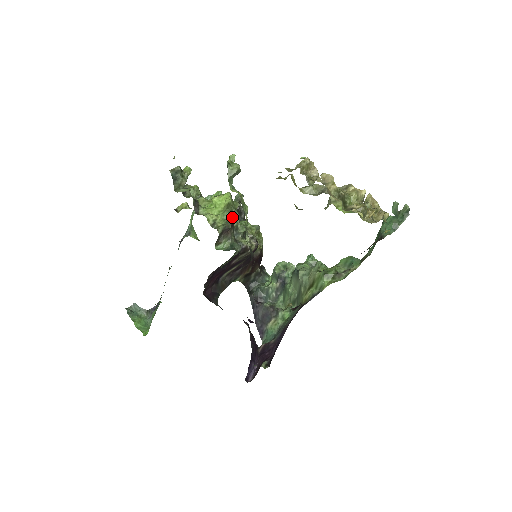
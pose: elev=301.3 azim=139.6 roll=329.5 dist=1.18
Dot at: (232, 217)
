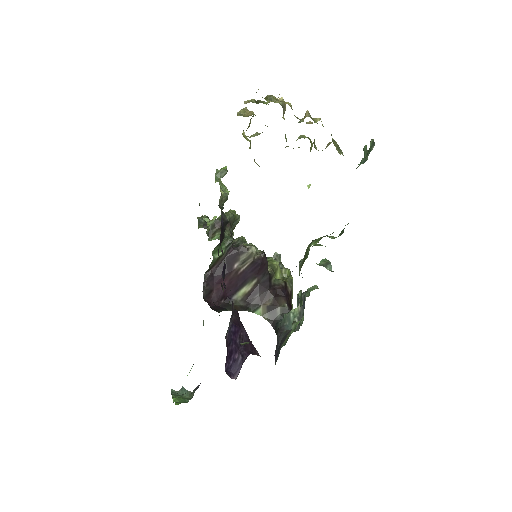
Dot at: (226, 216)
